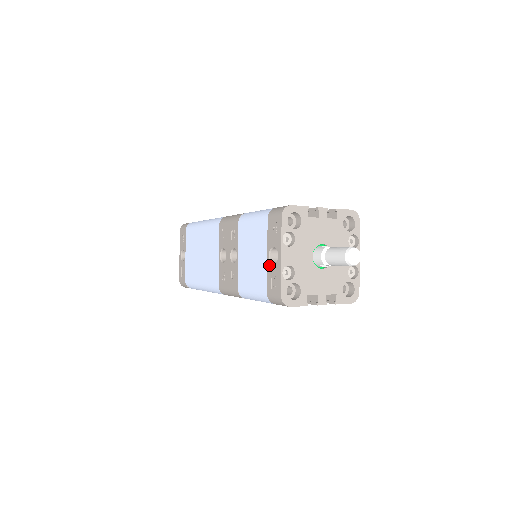
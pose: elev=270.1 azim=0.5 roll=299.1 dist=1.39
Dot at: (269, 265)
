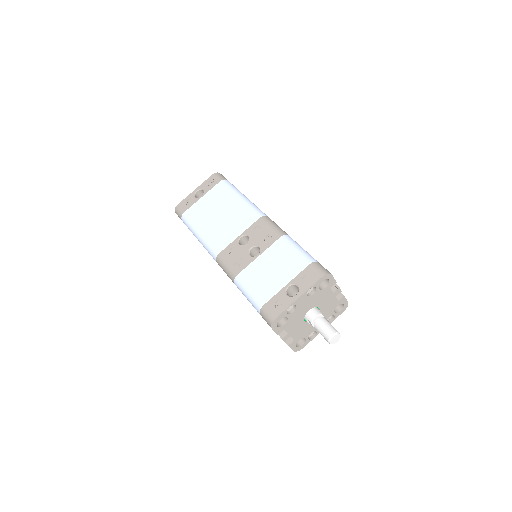
Dot at: (283, 291)
